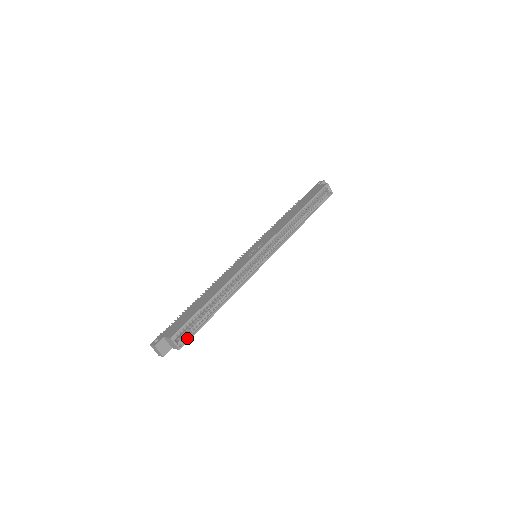
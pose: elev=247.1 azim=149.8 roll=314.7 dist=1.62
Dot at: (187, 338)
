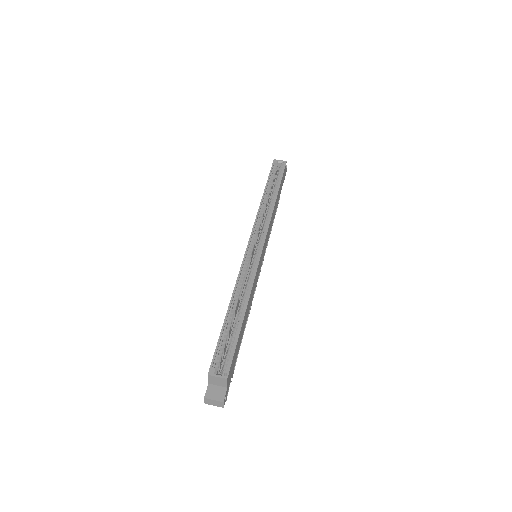
Dot at: (229, 364)
